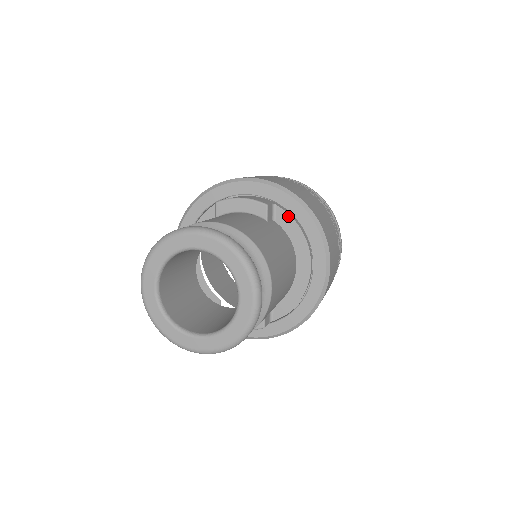
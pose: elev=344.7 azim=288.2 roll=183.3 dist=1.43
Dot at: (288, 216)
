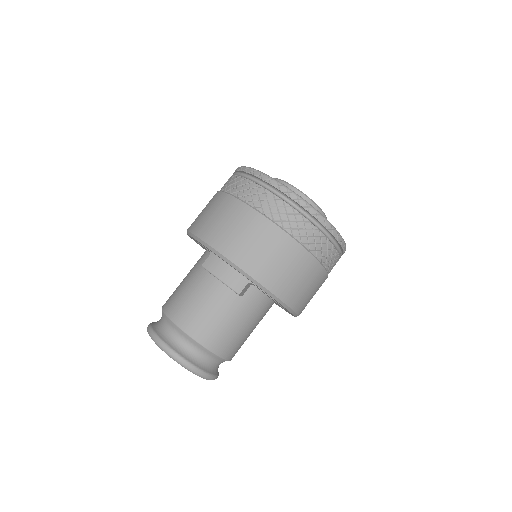
Dot at: (262, 291)
